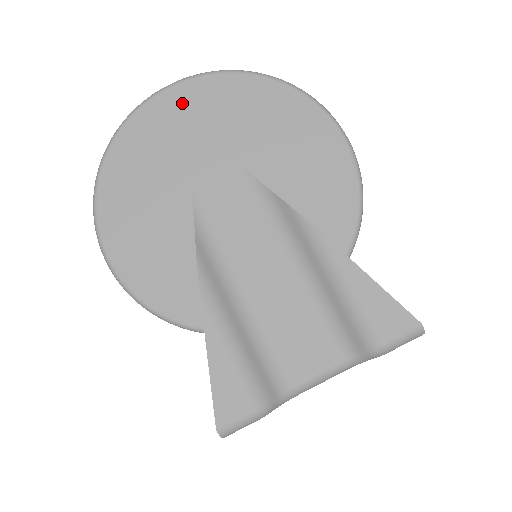
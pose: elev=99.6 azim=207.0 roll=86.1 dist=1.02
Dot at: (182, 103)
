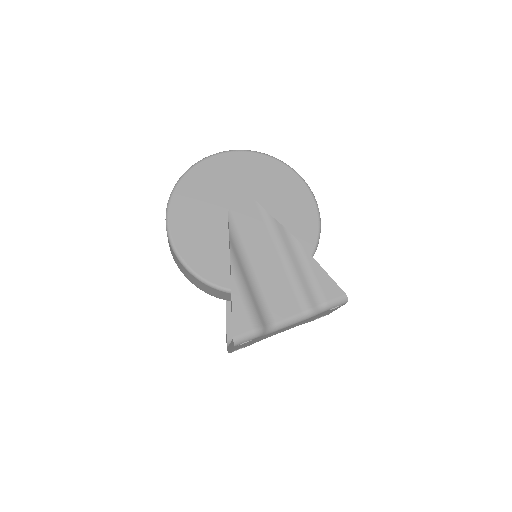
Dot at: (226, 164)
